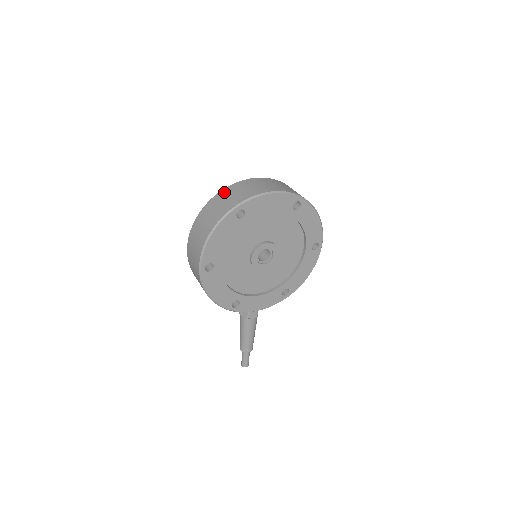
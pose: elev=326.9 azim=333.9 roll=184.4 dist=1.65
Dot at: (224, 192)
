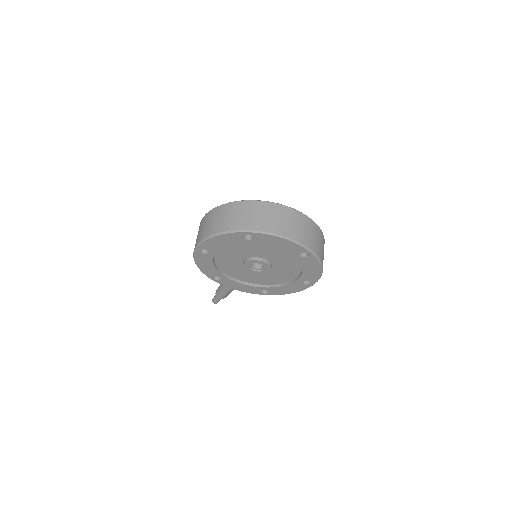
Dot at: (252, 205)
